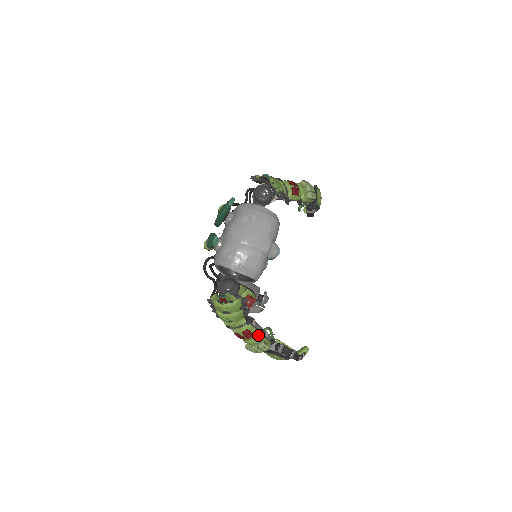
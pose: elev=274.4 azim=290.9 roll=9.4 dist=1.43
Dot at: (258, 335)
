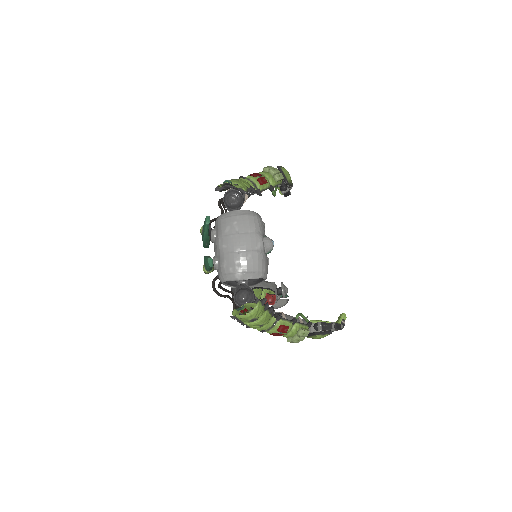
Dot at: (293, 325)
